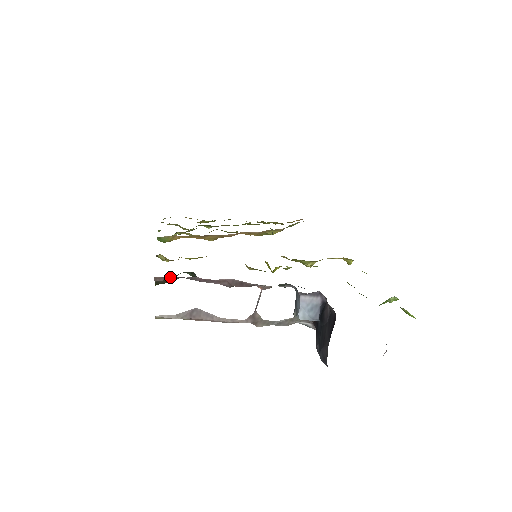
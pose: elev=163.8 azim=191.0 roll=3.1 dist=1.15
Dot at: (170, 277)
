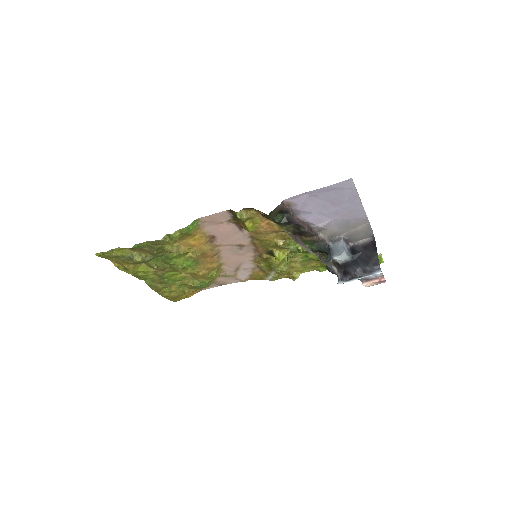
Dot at: (286, 206)
